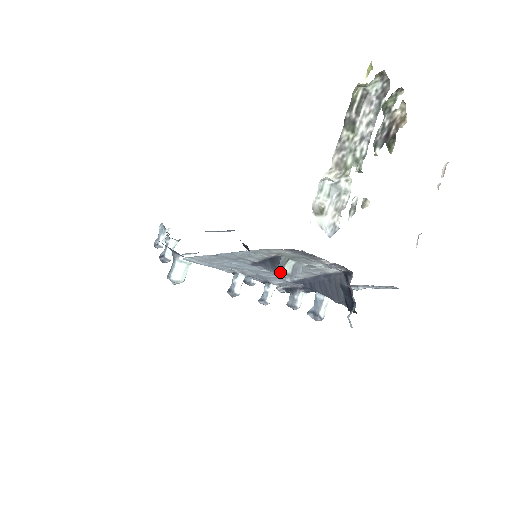
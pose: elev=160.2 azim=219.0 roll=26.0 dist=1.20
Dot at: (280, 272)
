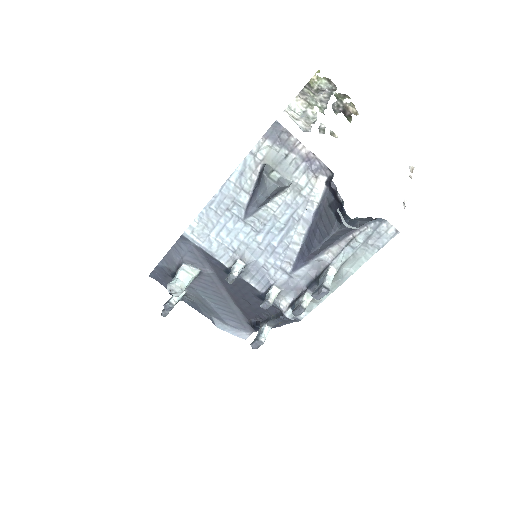
Dot at: (265, 175)
